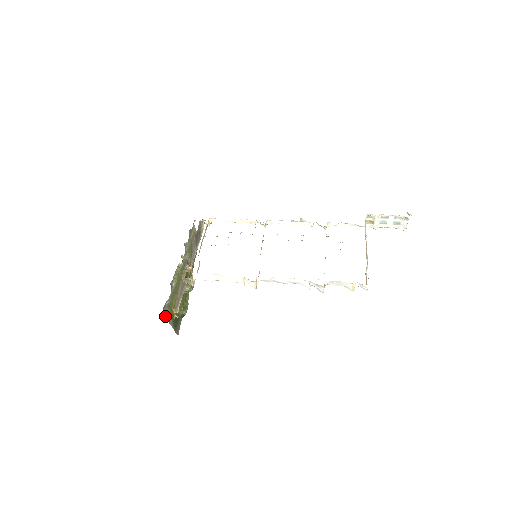
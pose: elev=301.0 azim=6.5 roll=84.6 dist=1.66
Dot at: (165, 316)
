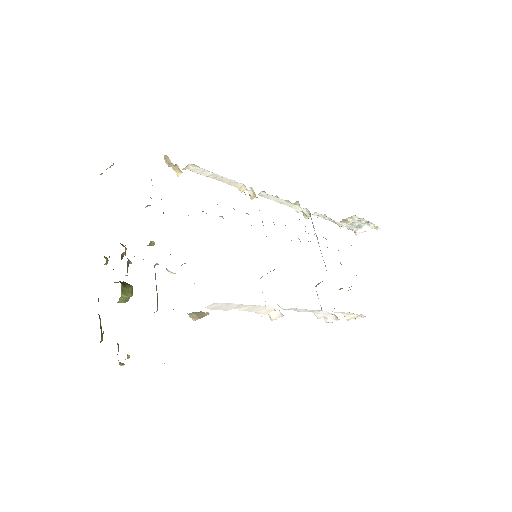
Dot at: occluded
